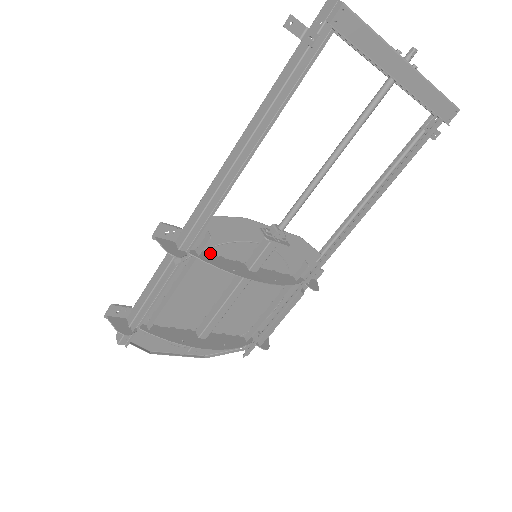
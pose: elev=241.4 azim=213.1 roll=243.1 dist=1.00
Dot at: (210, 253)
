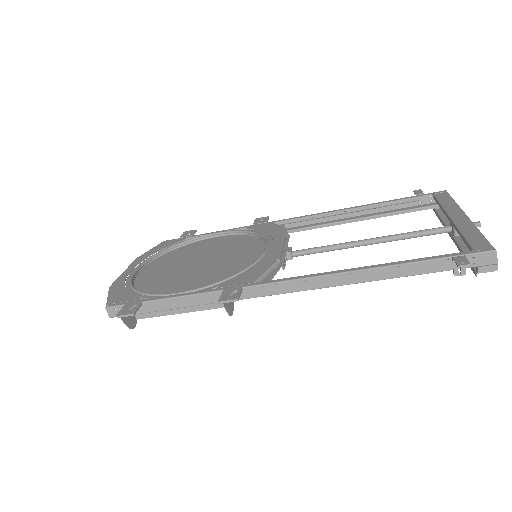
Dot at: occluded
